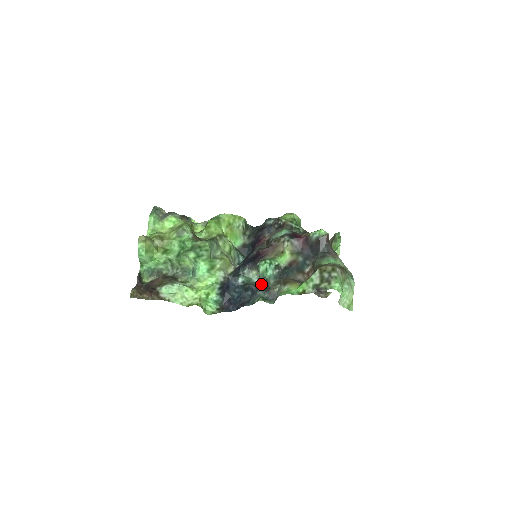
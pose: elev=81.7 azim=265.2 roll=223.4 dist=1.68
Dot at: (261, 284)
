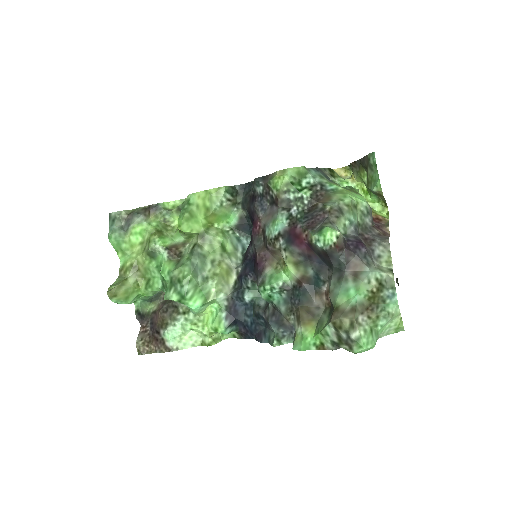
Dot at: (271, 312)
